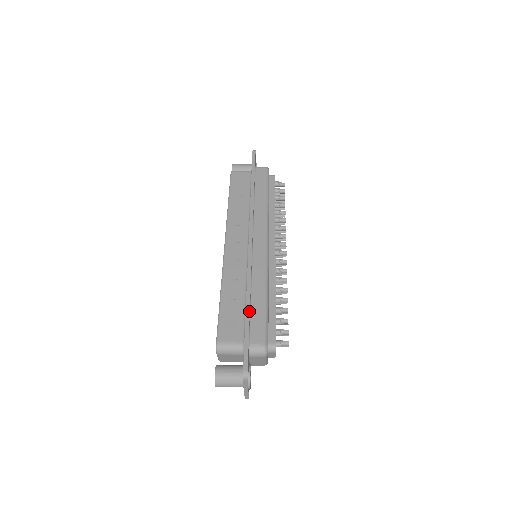
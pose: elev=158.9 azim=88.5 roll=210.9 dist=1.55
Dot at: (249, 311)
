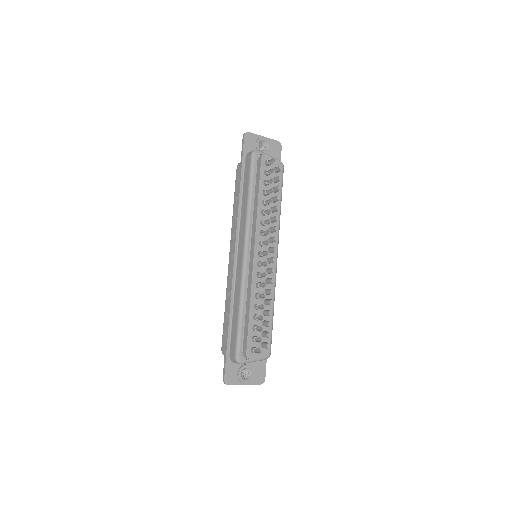
Dot at: (228, 328)
